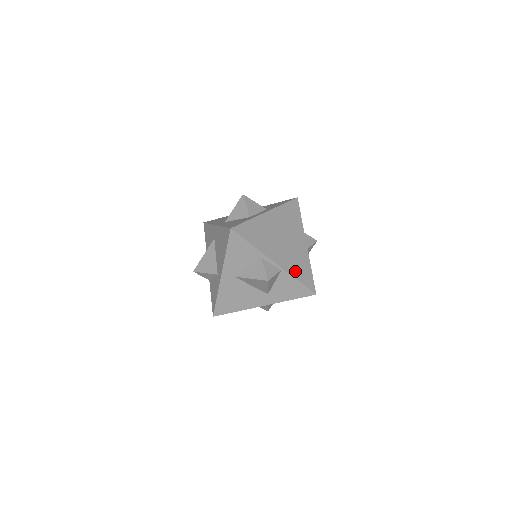
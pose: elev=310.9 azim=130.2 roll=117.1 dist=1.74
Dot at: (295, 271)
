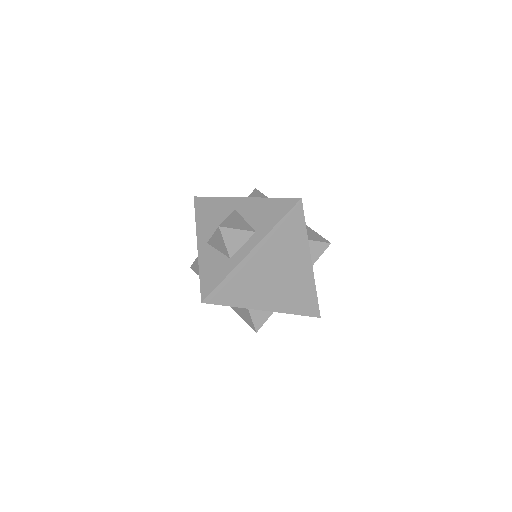
Dot at: (292, 306)
